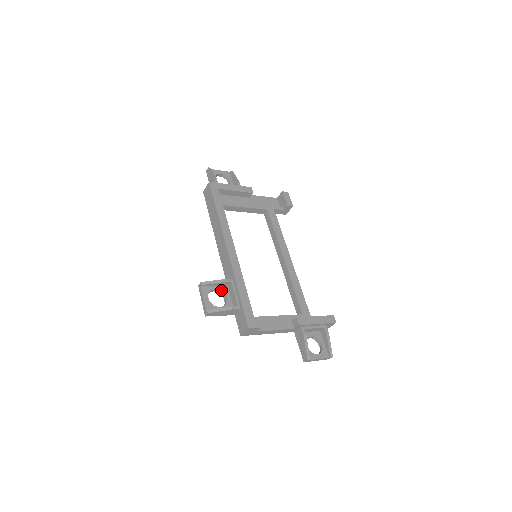
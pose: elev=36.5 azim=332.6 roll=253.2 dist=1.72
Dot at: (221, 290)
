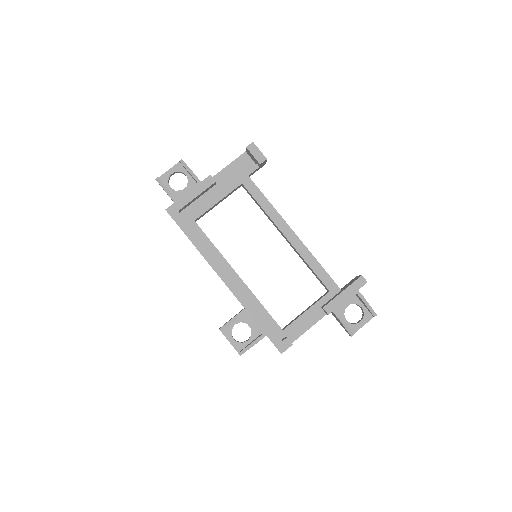
Dot at: occluded
